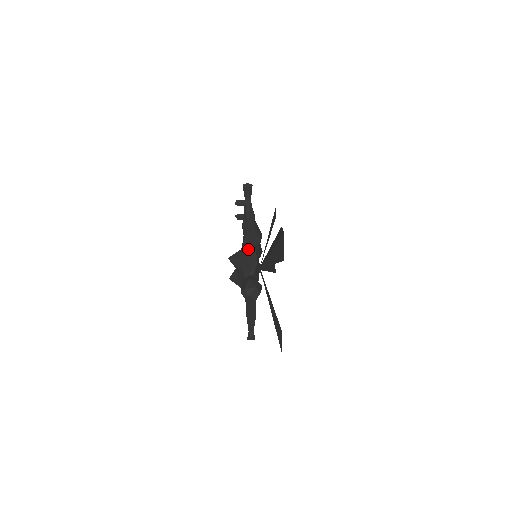
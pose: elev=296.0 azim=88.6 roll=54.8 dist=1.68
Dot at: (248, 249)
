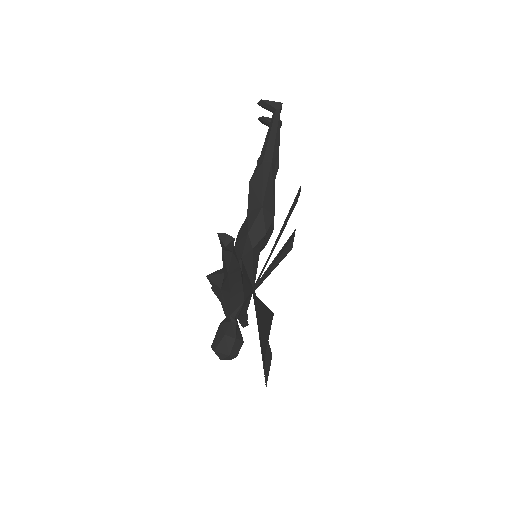
Dot at: (229, 293)
